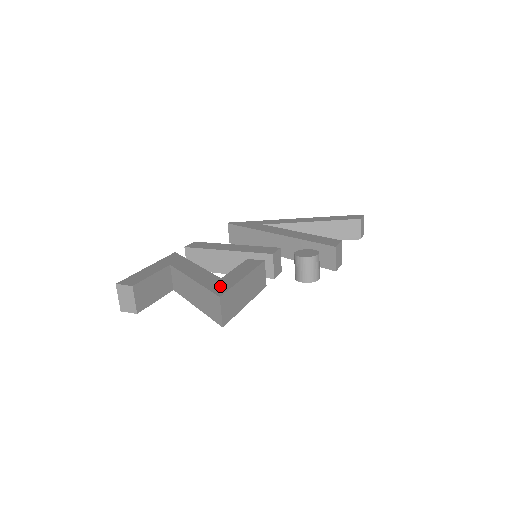
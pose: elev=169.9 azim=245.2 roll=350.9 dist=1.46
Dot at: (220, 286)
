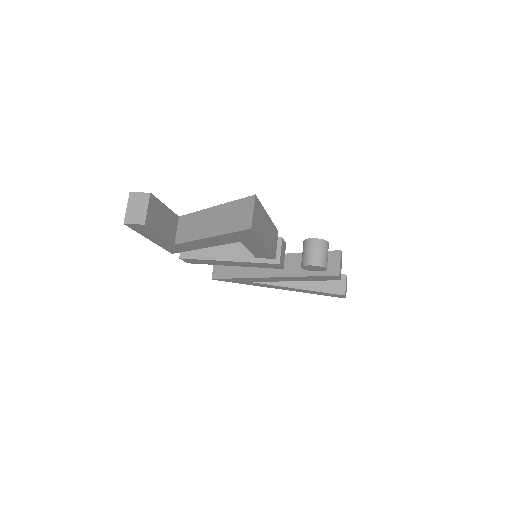
Dot at: occluded
